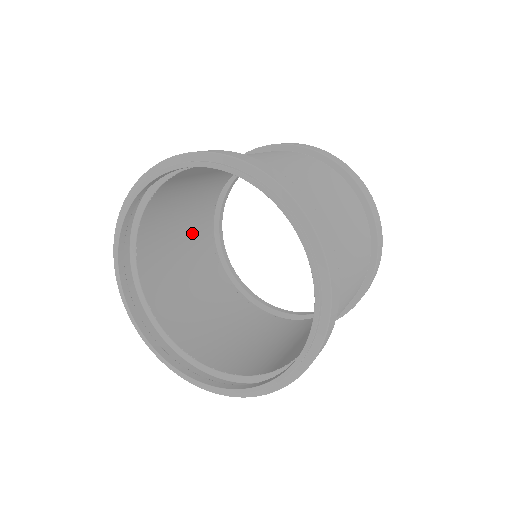
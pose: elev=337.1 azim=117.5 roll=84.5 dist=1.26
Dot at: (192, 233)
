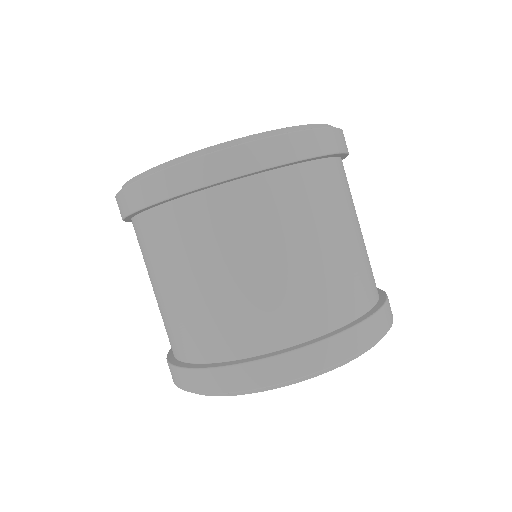
Dot at: occluded
